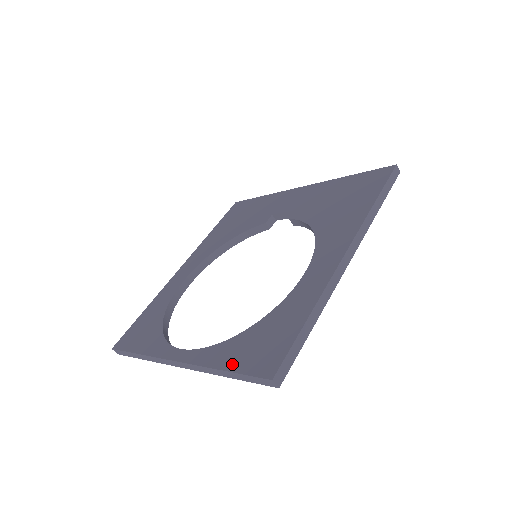
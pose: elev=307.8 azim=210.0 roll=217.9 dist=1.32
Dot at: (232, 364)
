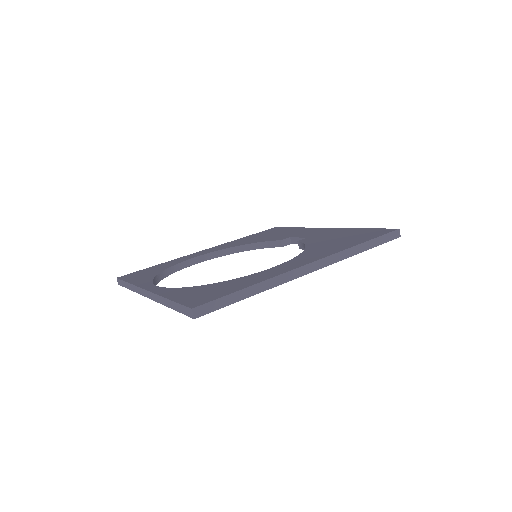
Dot at: (177, 297)
